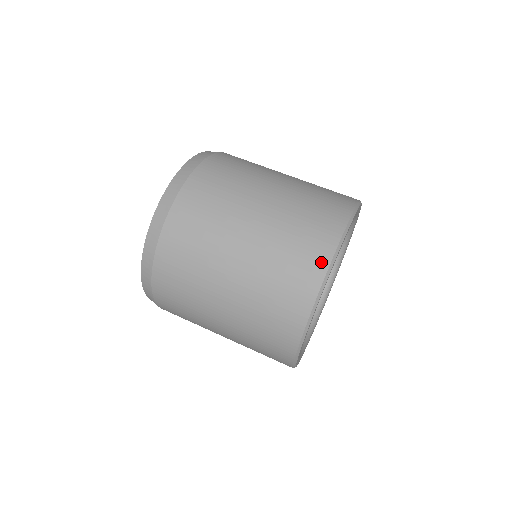
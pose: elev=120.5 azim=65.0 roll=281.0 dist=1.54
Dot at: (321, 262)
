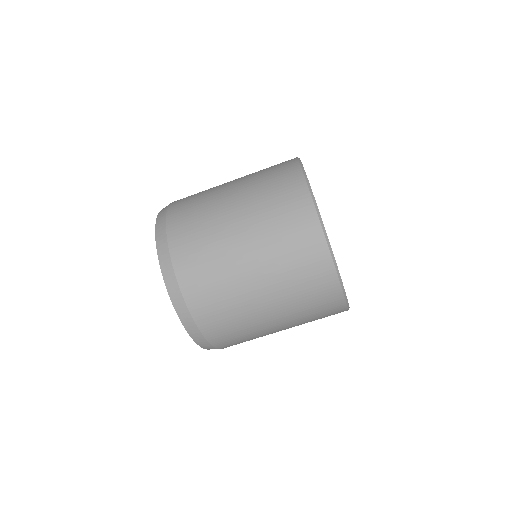
Dot at: (307, 207)
